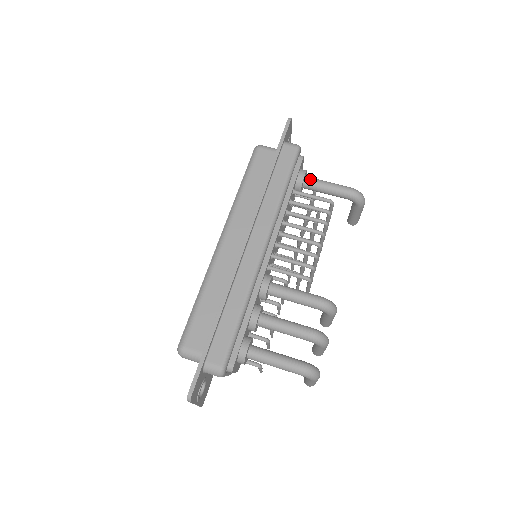
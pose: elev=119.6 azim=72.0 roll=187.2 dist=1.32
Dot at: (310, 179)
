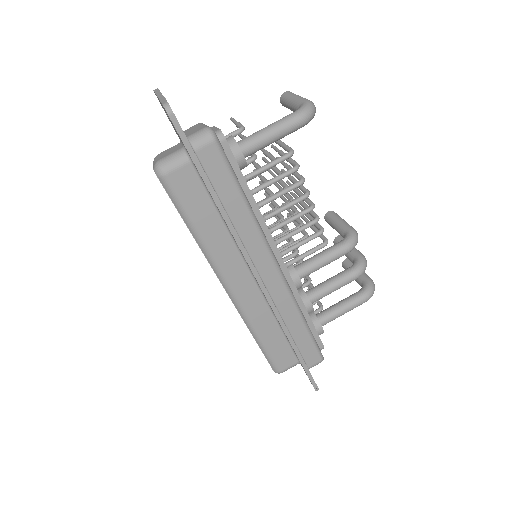
Dot at: (248, 148)
